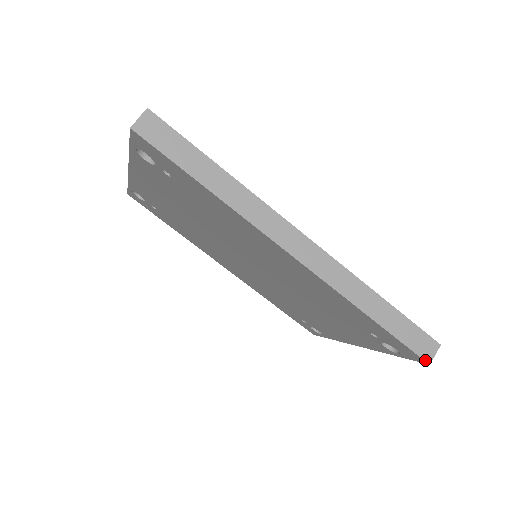
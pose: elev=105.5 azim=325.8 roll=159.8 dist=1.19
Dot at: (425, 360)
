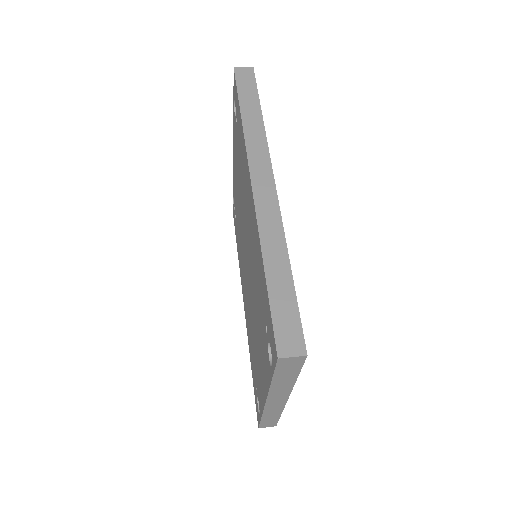
Dot at: (277, 349)
